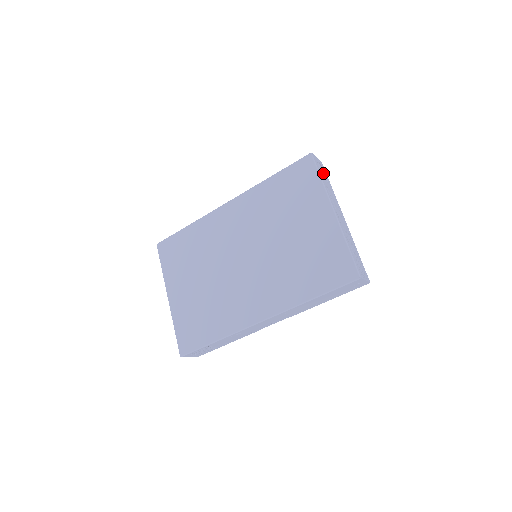
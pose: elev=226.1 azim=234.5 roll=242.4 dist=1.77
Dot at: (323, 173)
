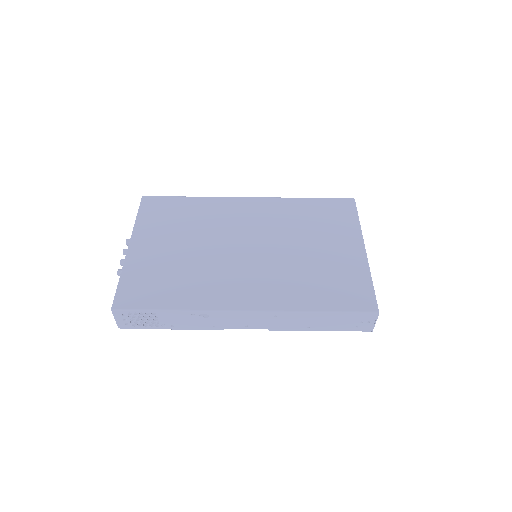
Dot at: occluded
